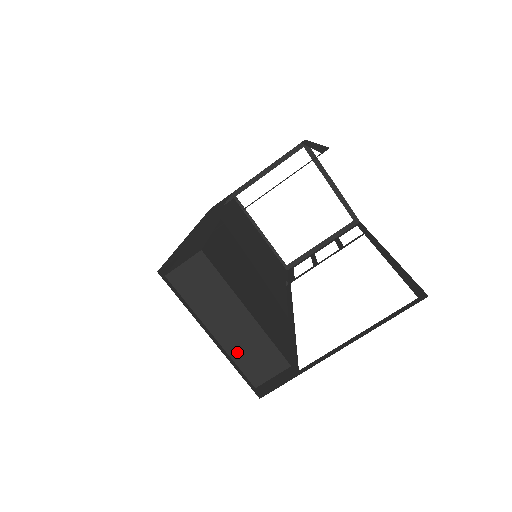
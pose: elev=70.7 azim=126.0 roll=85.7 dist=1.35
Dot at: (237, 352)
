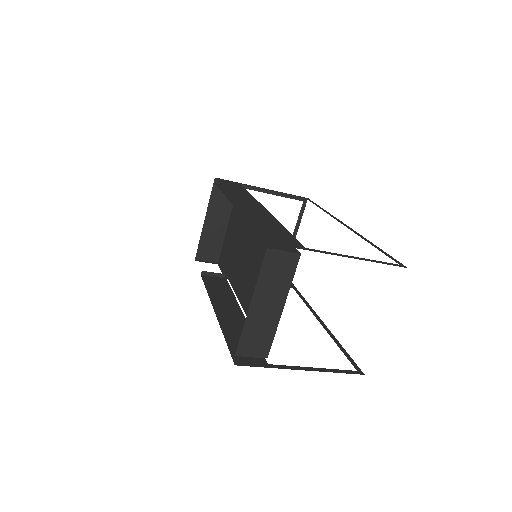
Dot at: (251, 327)
